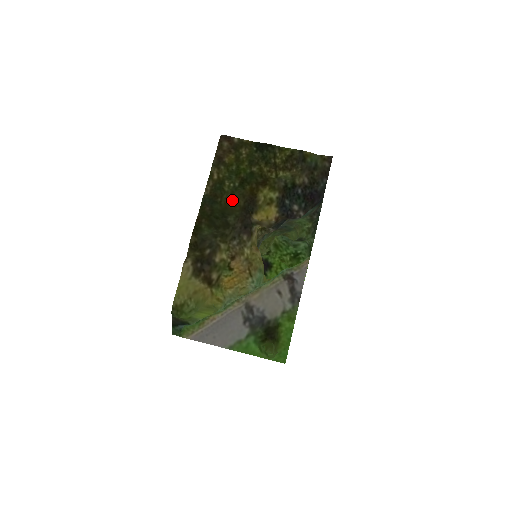
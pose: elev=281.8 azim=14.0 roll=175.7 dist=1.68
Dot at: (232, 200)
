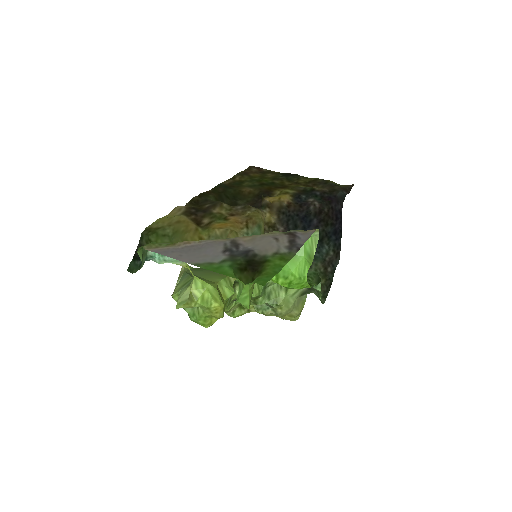
Dot at: (247, 189)
